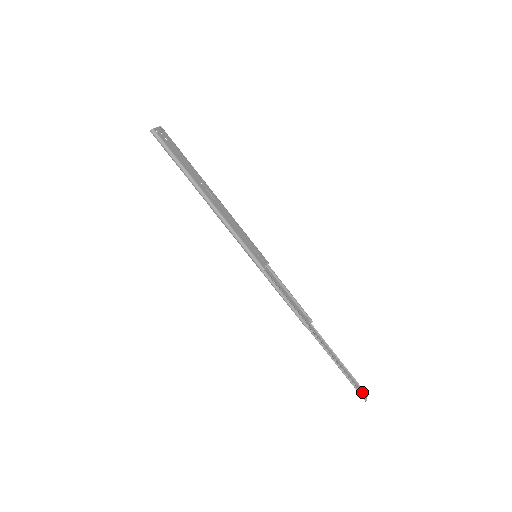
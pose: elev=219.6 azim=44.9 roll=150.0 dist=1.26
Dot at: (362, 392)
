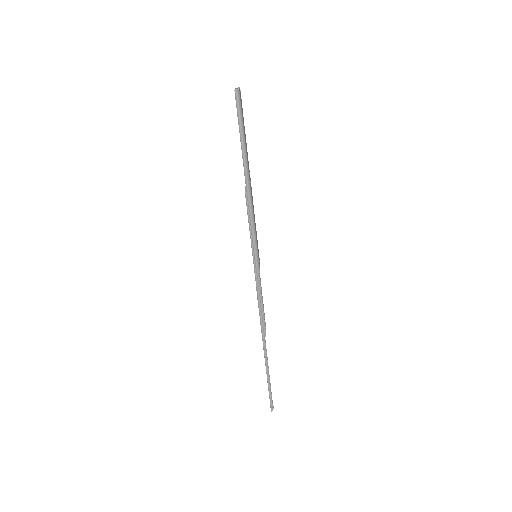
Dot at: (271, 402)
